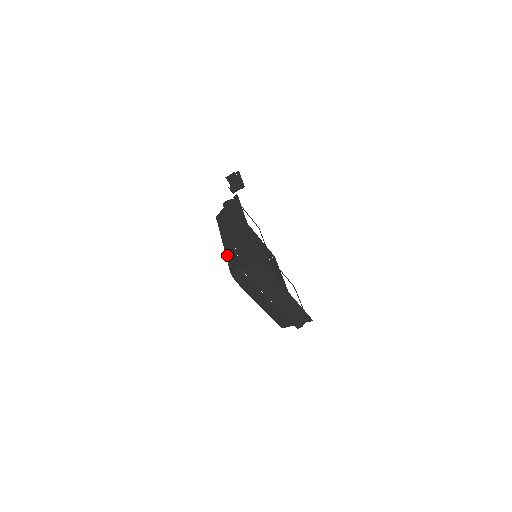
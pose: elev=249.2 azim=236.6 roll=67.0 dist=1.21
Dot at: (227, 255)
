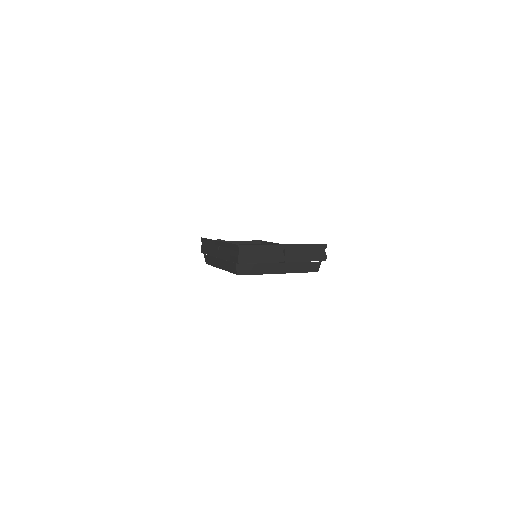
Dot at: (227, 270)
